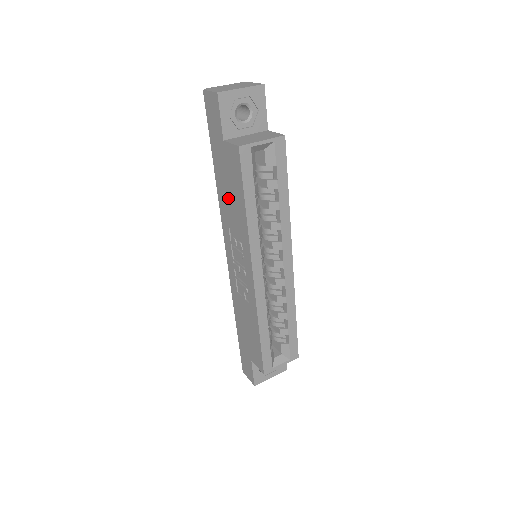
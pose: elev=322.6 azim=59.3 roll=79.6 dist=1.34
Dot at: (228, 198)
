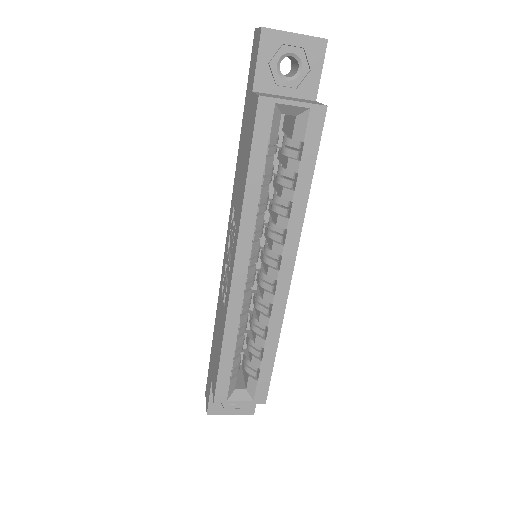
Dot at: (240, 168)
